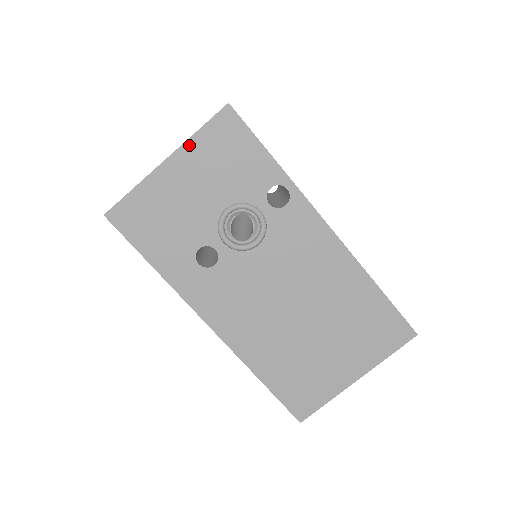
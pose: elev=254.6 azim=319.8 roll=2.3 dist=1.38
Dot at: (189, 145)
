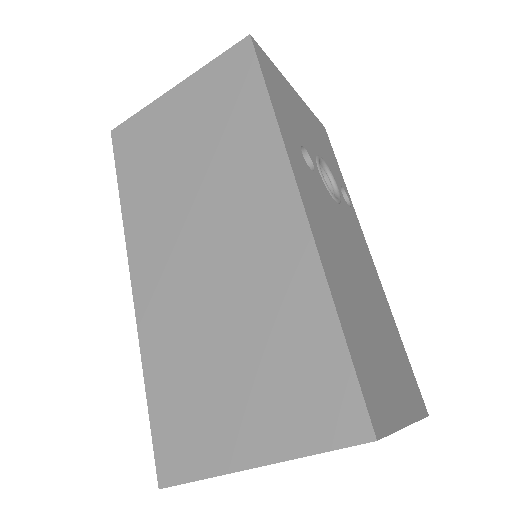
Dot at: (306, 107)
